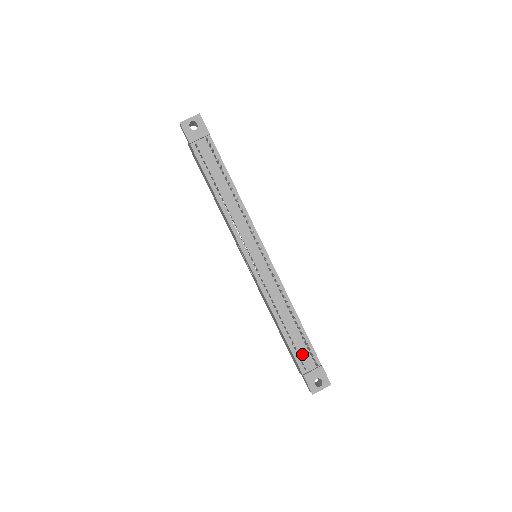
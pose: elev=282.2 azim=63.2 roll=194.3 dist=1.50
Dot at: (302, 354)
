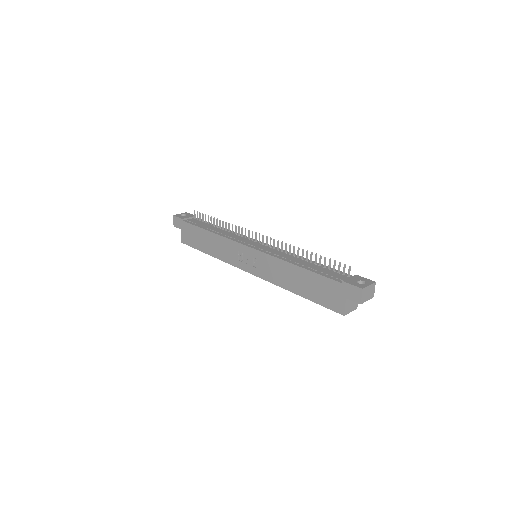
Dot at: (331, 274)
